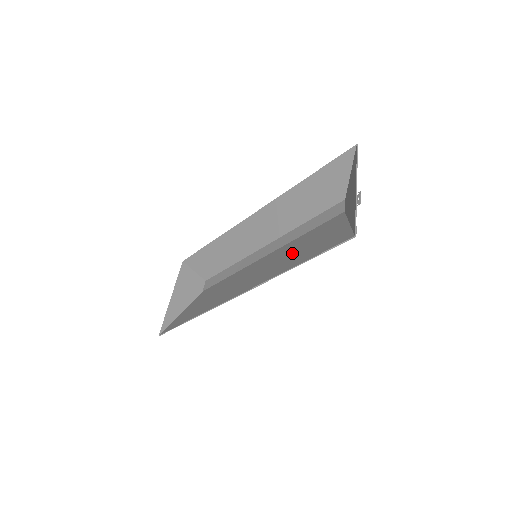
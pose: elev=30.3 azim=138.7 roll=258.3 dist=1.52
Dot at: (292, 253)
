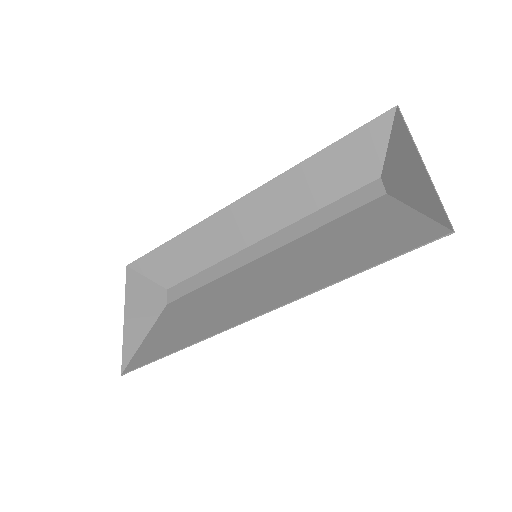
Dot at: (327, 253)
